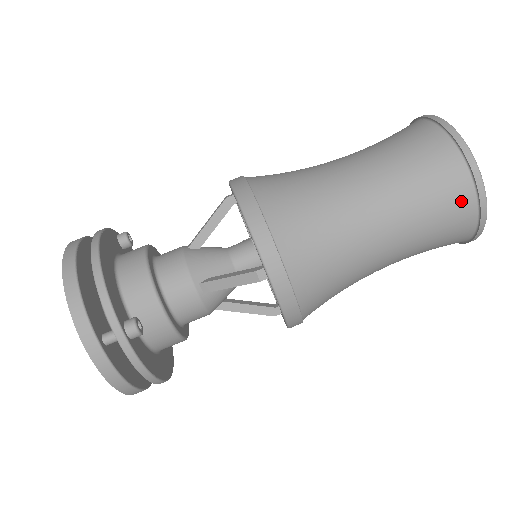
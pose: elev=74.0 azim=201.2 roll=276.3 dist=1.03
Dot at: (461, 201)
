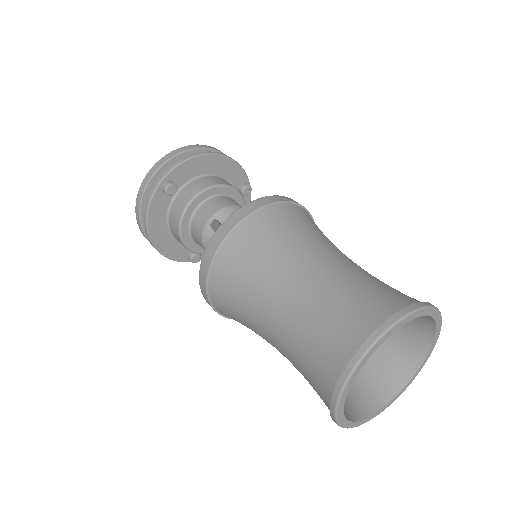
Dot at: (342, 347)
